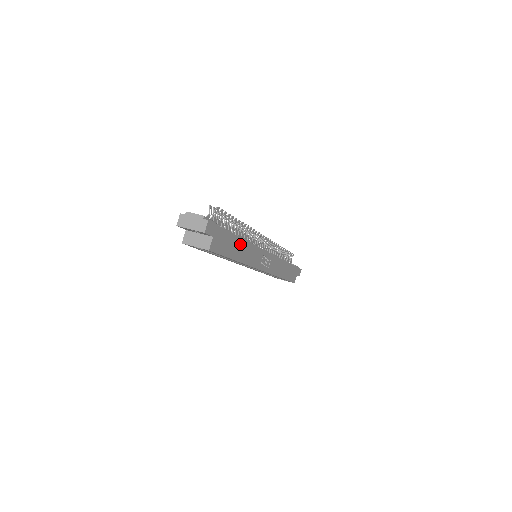
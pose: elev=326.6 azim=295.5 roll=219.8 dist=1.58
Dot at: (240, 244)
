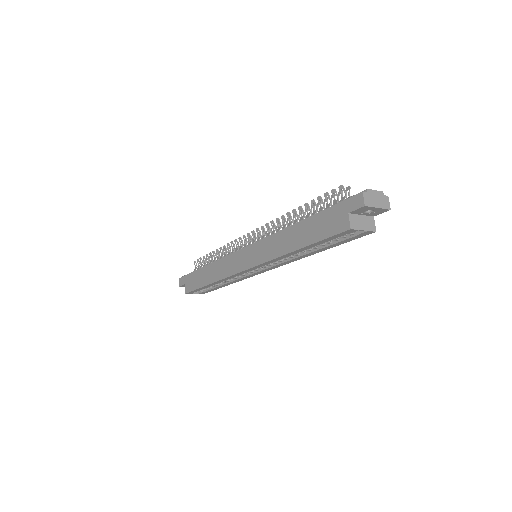
Dot at: occluded
